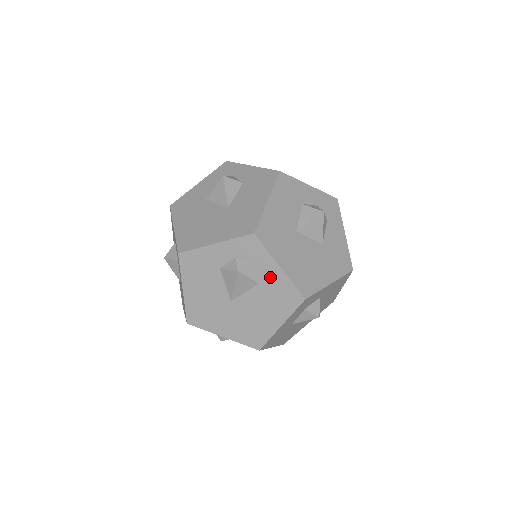
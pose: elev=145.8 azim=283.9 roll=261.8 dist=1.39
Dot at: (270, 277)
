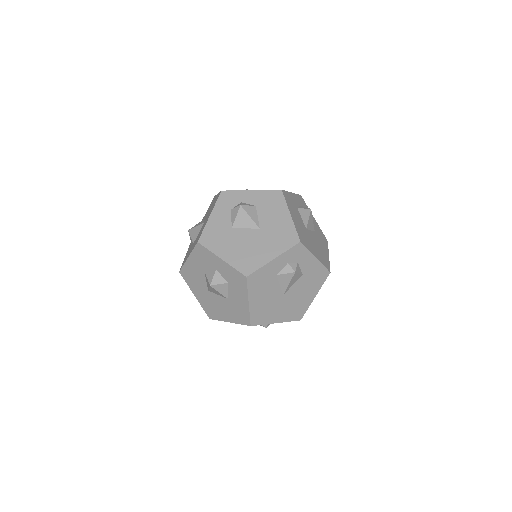
Dot at: (310, 267)
